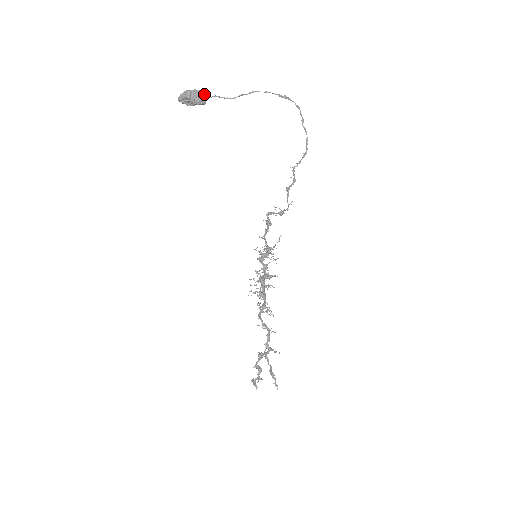
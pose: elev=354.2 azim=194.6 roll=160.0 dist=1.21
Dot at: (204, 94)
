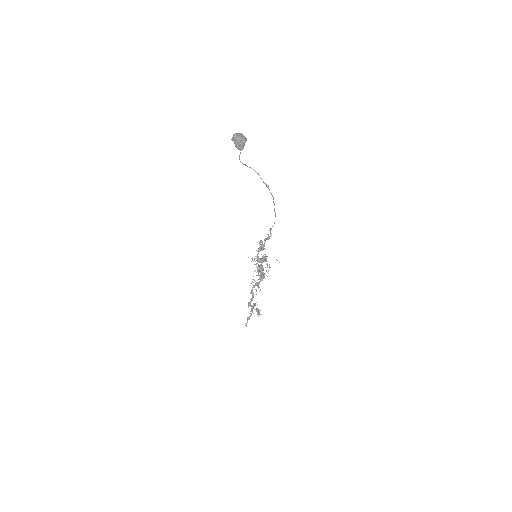
Dot at: (241, 144)
